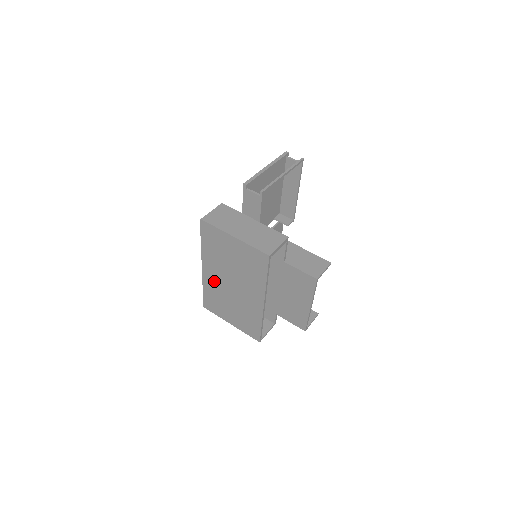
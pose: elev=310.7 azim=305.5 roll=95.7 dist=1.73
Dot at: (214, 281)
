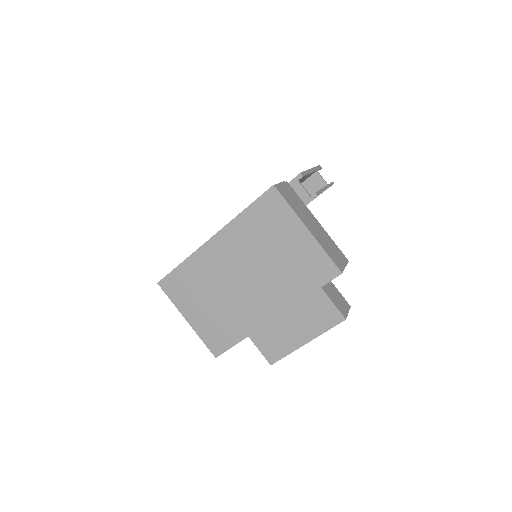
Dot at: (215, 262)
